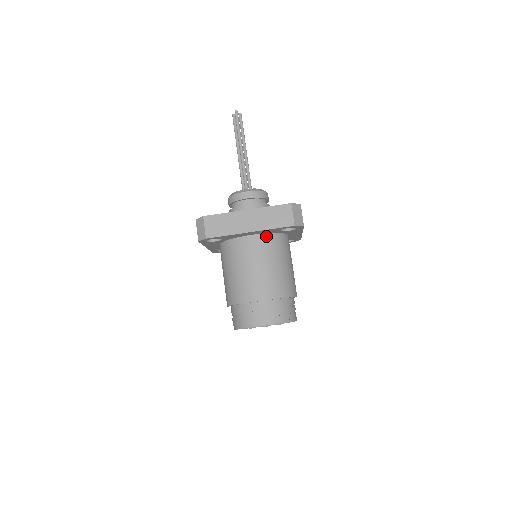
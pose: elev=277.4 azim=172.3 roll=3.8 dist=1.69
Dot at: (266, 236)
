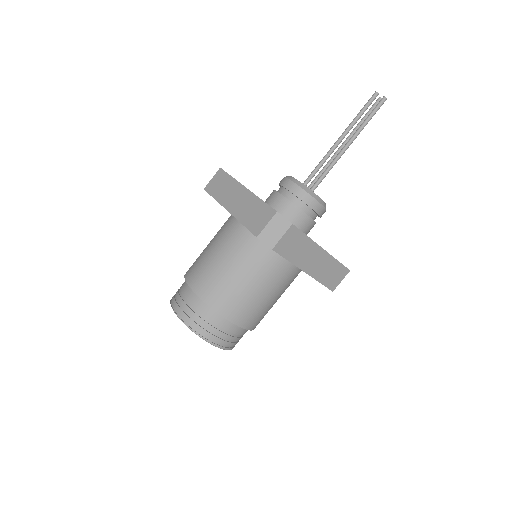
Dot at: (299, 270)
